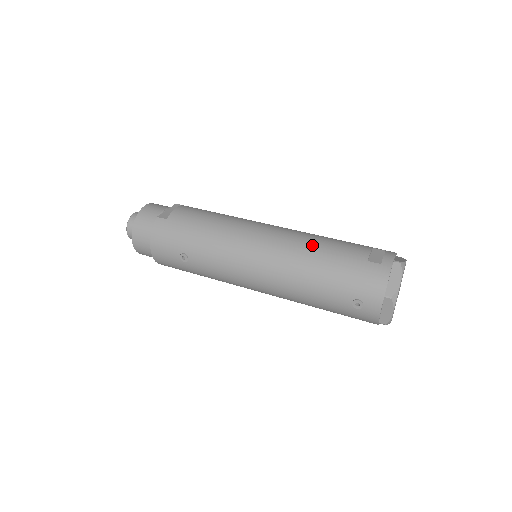
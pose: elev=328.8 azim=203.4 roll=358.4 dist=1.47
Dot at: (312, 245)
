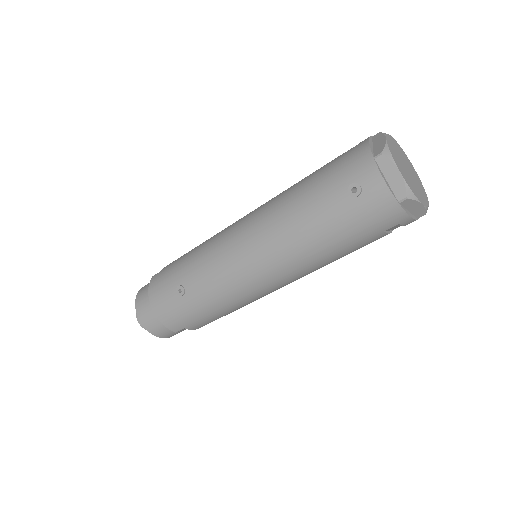
Dot at: occluded
